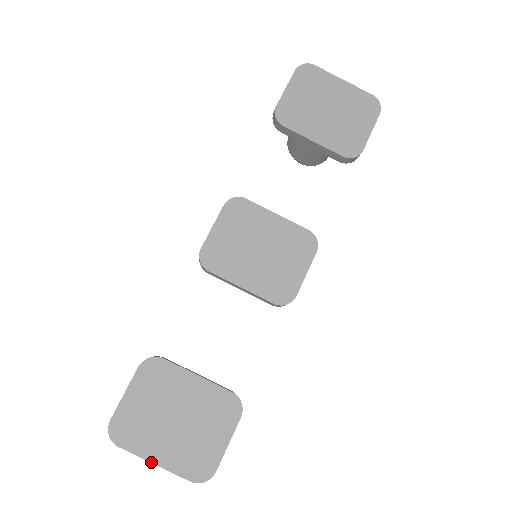
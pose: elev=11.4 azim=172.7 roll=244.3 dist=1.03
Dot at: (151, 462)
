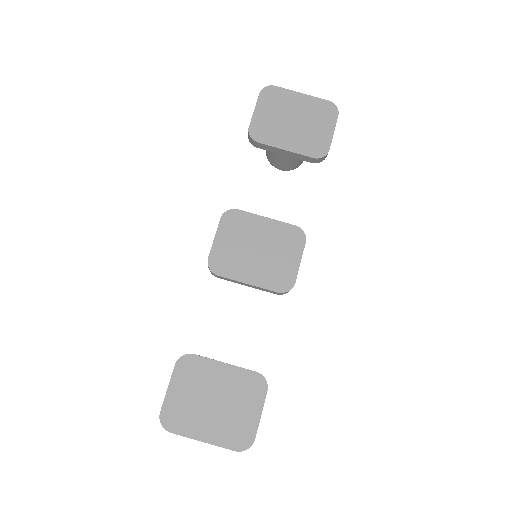
Dot at: occluded
